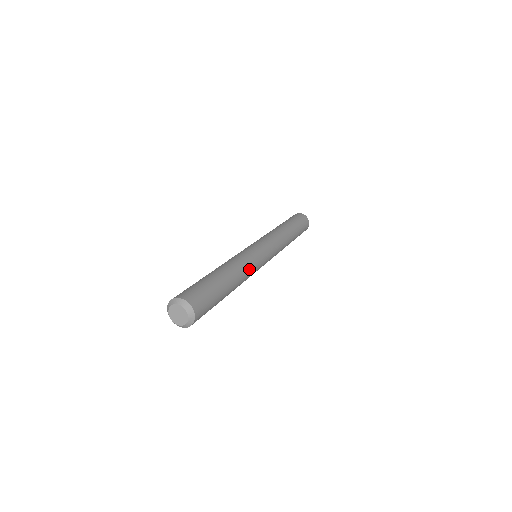
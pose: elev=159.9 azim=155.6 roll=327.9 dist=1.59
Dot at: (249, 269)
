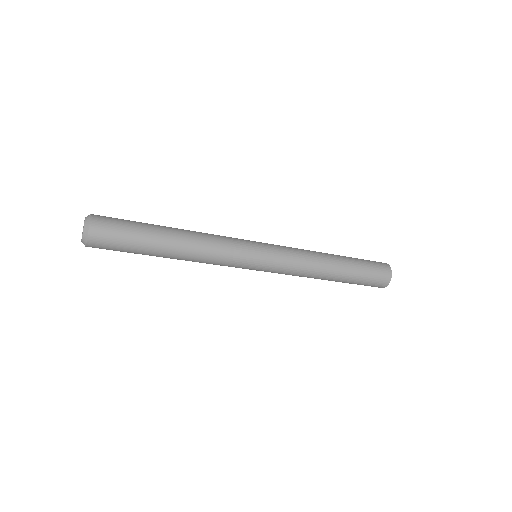
Dot at: (215, 241)
